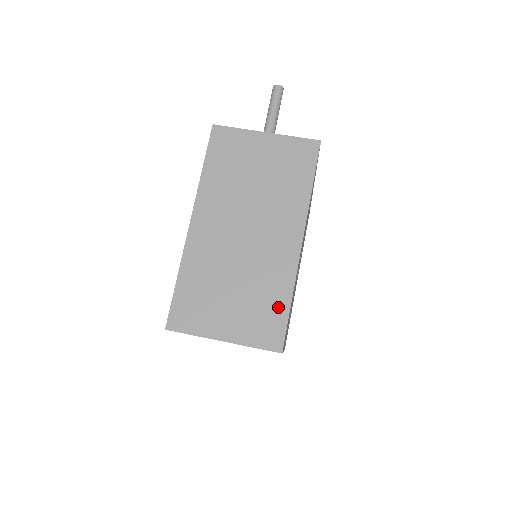
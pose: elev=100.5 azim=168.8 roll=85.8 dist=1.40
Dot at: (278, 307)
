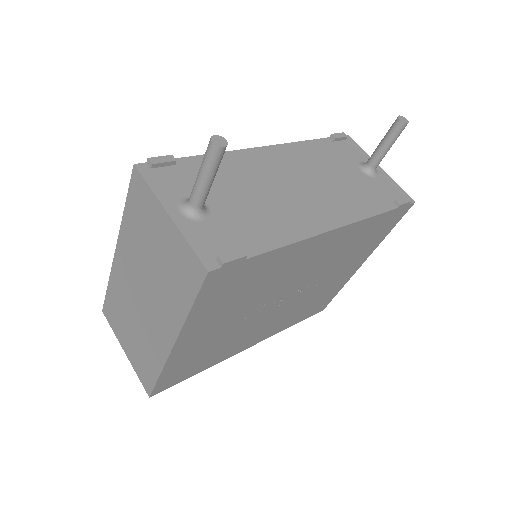
Dot at: (152, 370)
